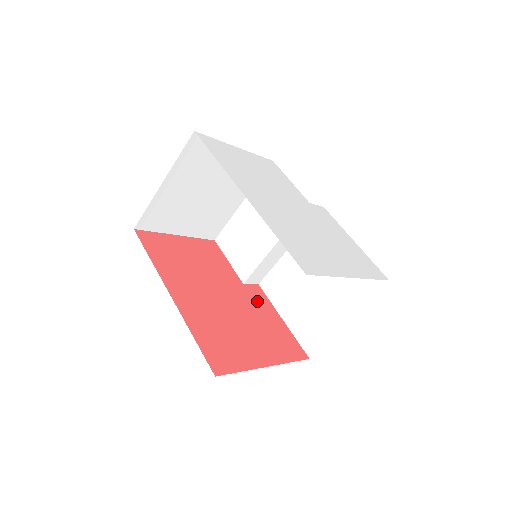
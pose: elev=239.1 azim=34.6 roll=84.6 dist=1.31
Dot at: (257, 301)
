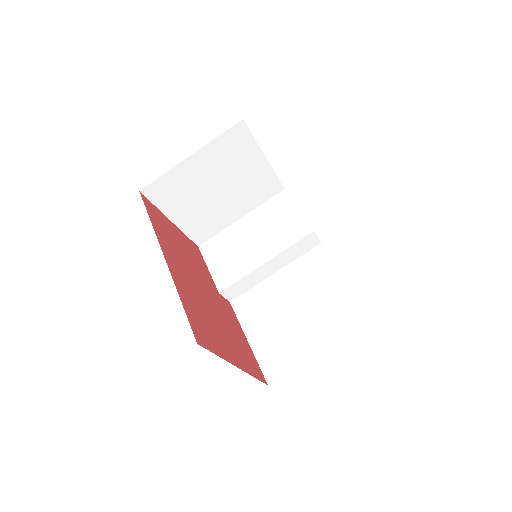
Dot at: (229, 313)
